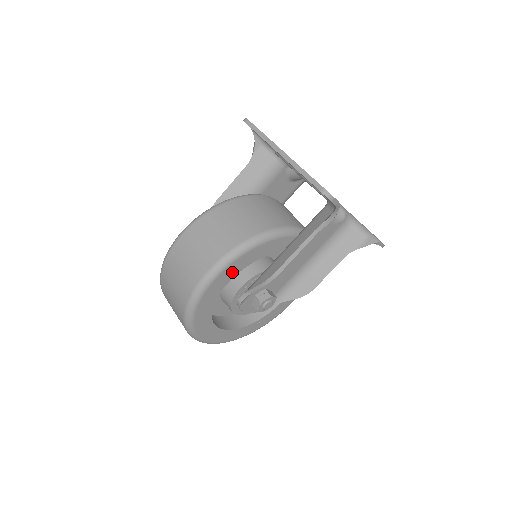
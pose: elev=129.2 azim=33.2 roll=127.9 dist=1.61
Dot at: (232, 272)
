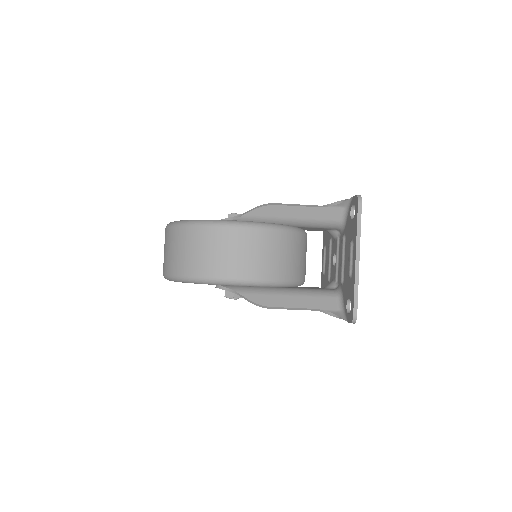
Dot at: occluded
